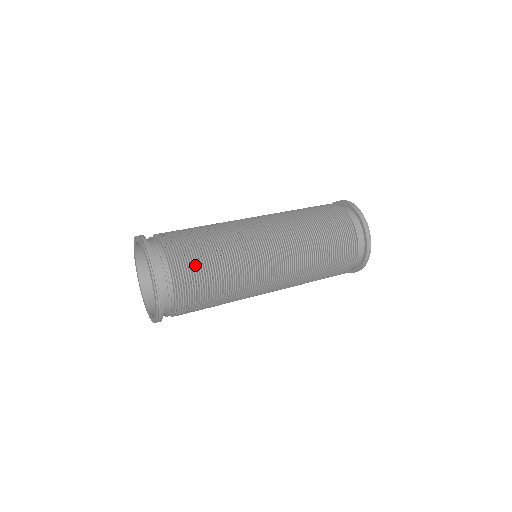
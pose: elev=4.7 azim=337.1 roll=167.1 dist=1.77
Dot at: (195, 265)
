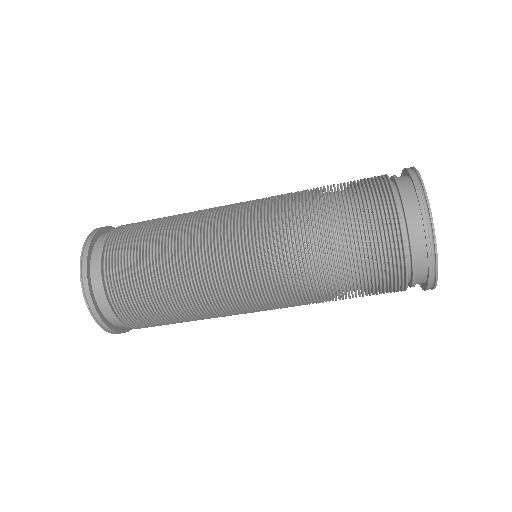
Dot at: (137, 243)
